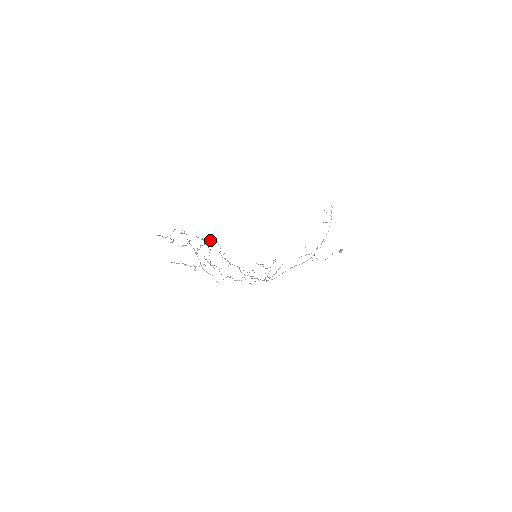
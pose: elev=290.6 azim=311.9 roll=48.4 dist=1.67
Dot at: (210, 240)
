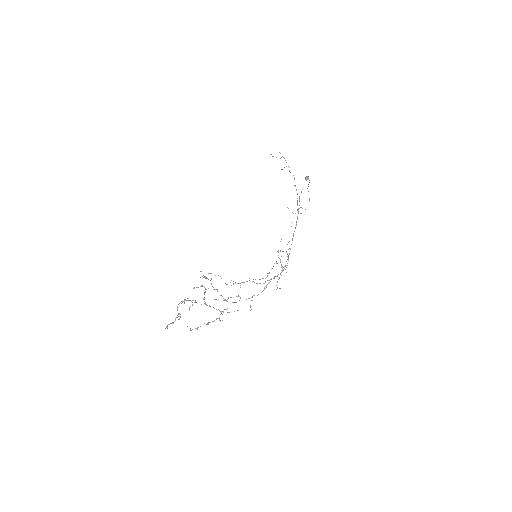
Dot at: (203, 277)
